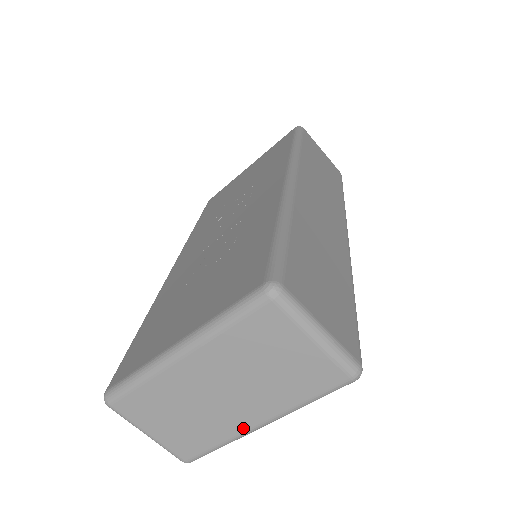
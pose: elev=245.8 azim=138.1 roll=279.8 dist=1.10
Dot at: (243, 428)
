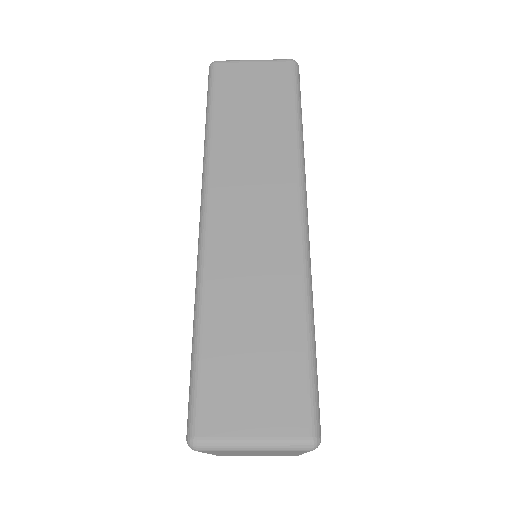
Dot at: (297, 454)
